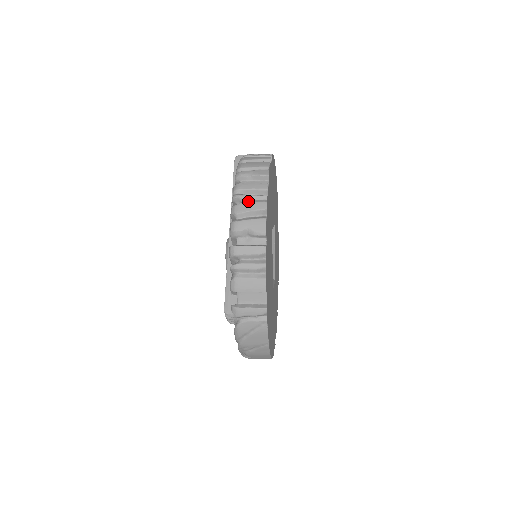
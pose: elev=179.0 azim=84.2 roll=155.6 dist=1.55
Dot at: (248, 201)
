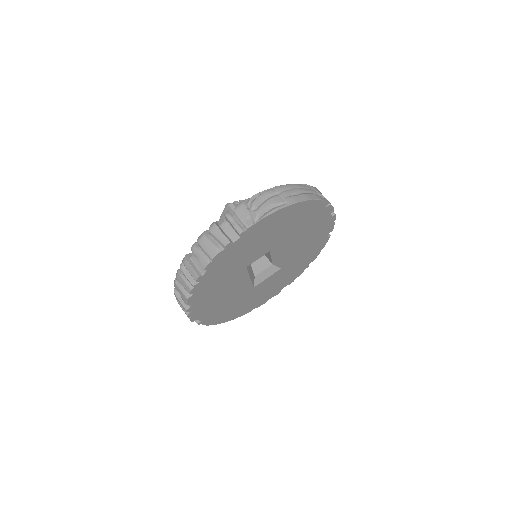
Dot at: (184, 277)
